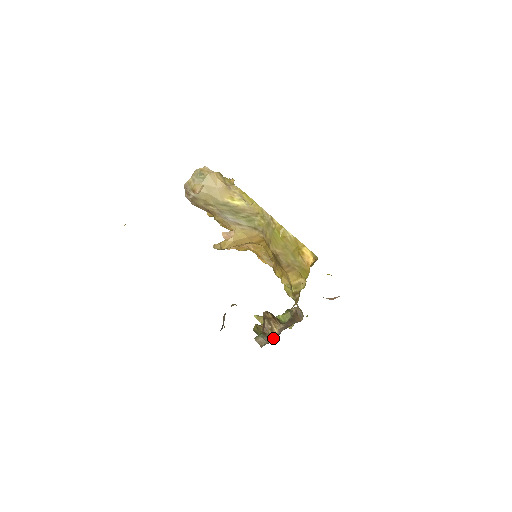
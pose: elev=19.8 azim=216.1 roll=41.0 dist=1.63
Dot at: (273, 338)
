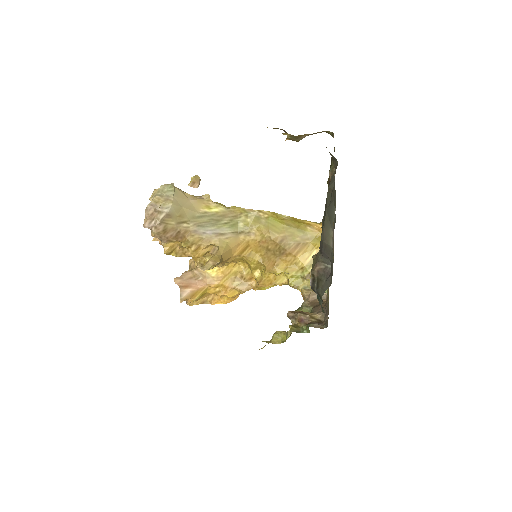
Dot at: (321, 321)
